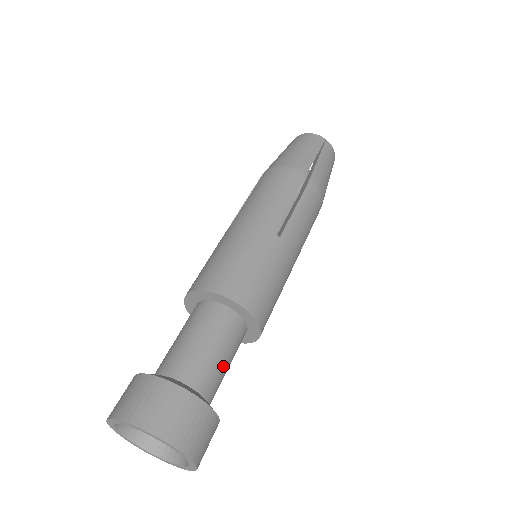
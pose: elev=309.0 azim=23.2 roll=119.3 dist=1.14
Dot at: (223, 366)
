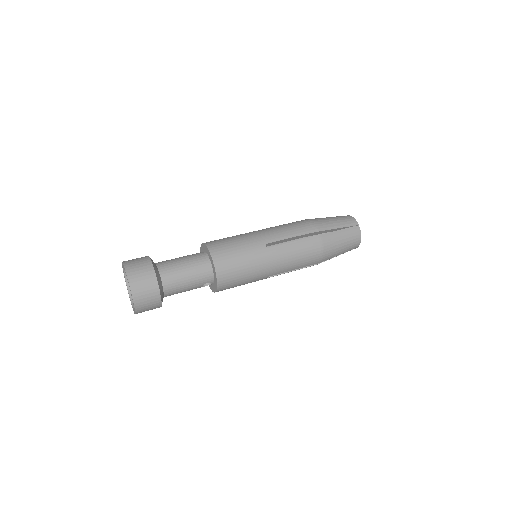
Dot at: (184, 282)
